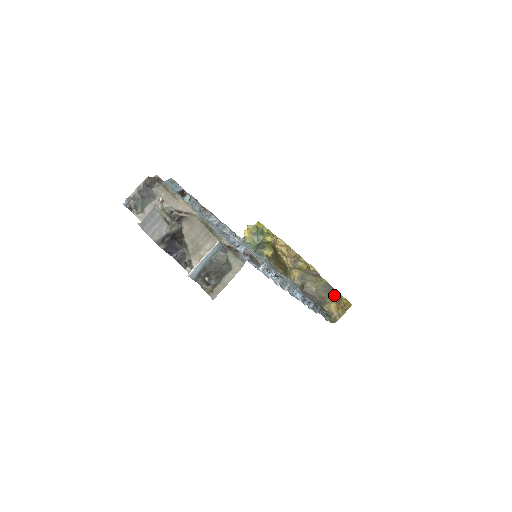
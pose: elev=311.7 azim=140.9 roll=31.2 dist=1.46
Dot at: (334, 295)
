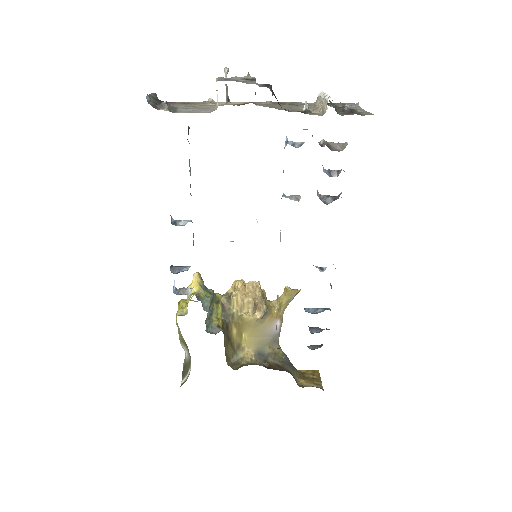
Dot at: (295, 371)
